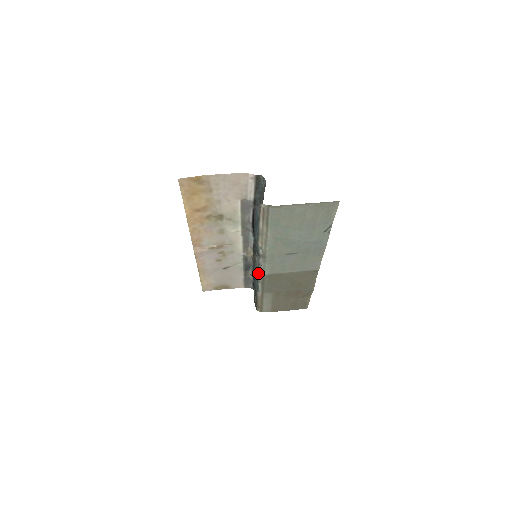
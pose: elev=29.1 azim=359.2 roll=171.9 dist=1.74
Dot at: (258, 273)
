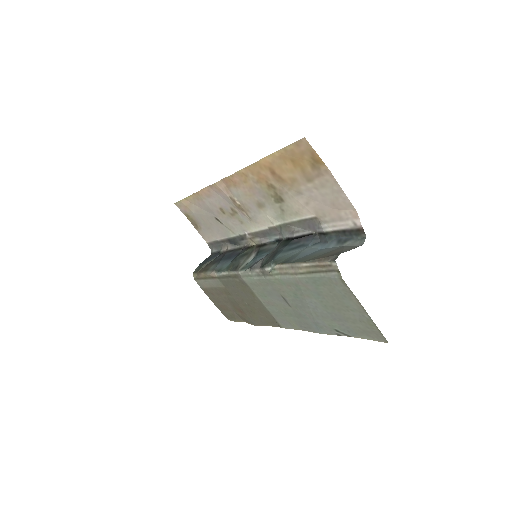
Dot at: (239, 269)
